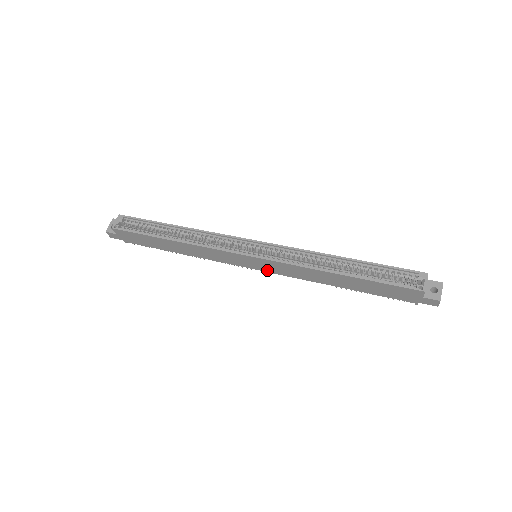
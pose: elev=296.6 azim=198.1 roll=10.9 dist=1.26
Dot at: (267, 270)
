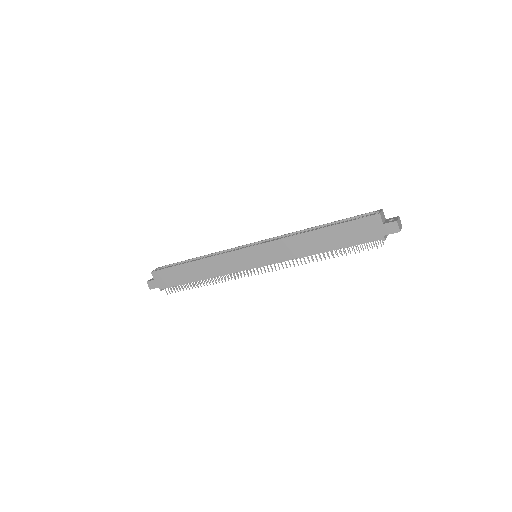
Dot at: (265, 262)
